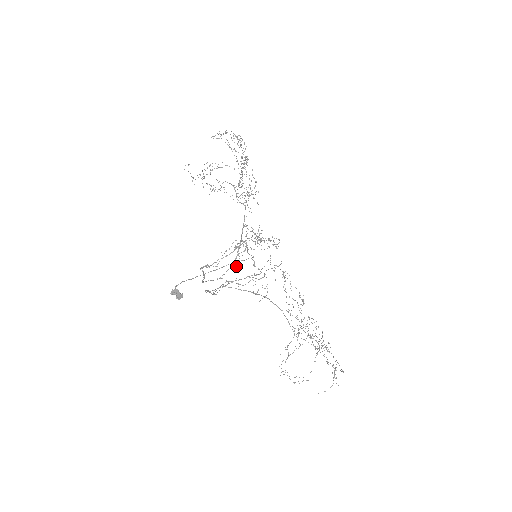
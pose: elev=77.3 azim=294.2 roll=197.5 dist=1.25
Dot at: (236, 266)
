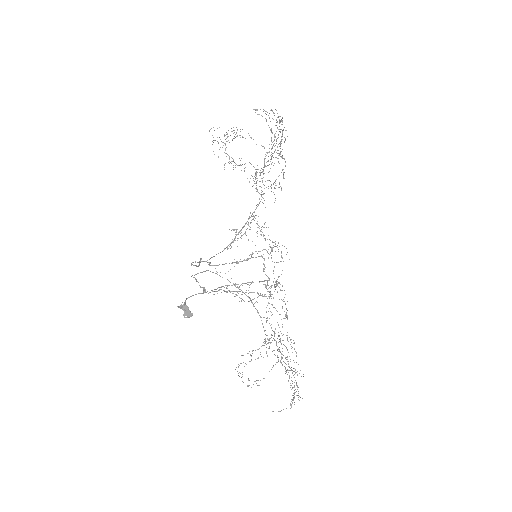
Dot at: occluded
